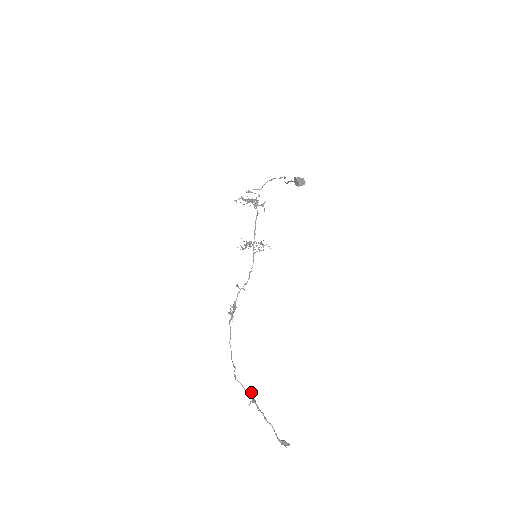
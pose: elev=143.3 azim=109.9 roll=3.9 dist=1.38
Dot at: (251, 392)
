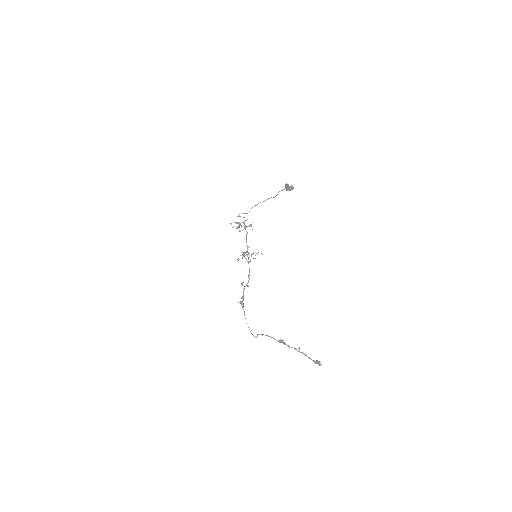
Dot at: (280, 339)
